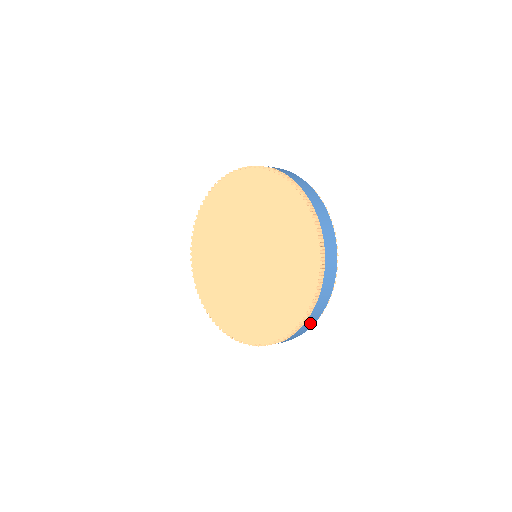
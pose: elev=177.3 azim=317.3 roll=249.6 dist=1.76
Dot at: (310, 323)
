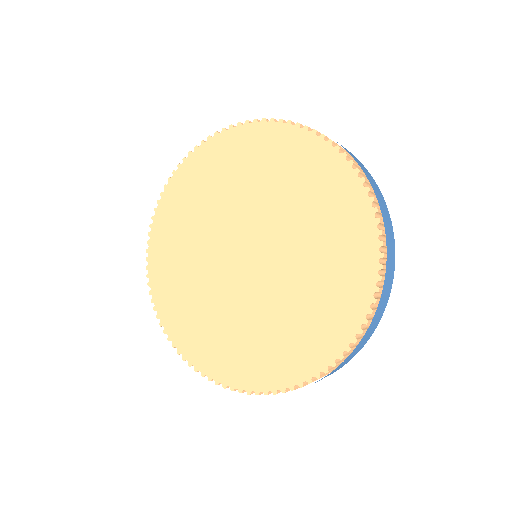
Dot at: occluded
